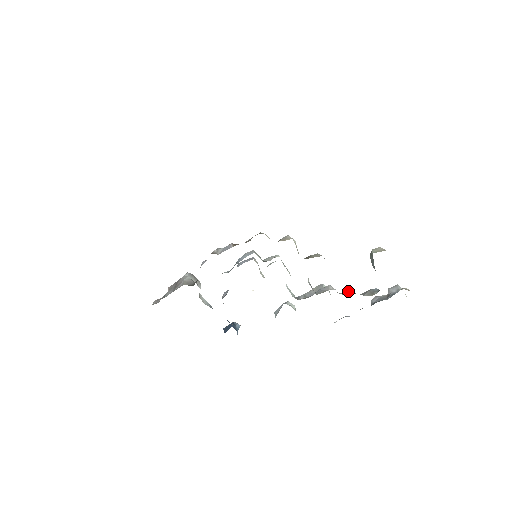
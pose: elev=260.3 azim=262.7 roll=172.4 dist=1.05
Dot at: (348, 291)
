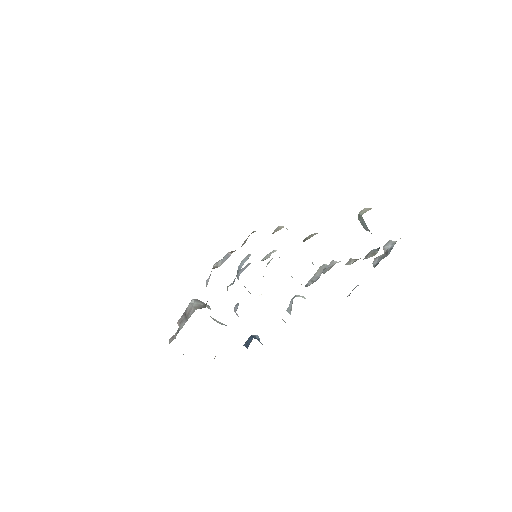
Dot at: (351, 260)
